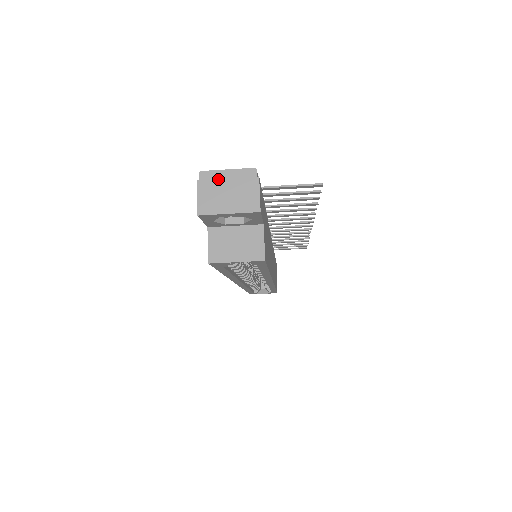
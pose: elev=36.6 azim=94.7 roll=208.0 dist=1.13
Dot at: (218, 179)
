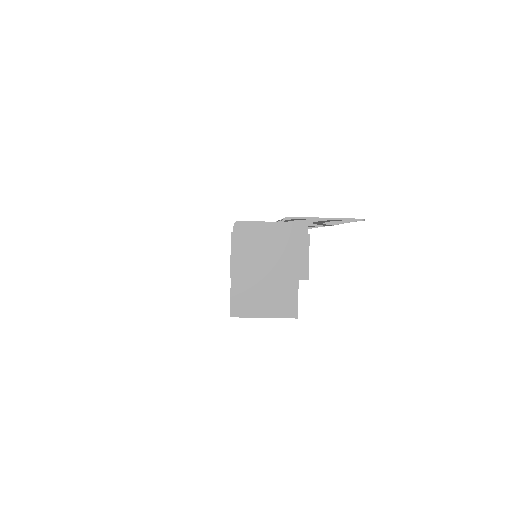
Dot at: (258, 233)
